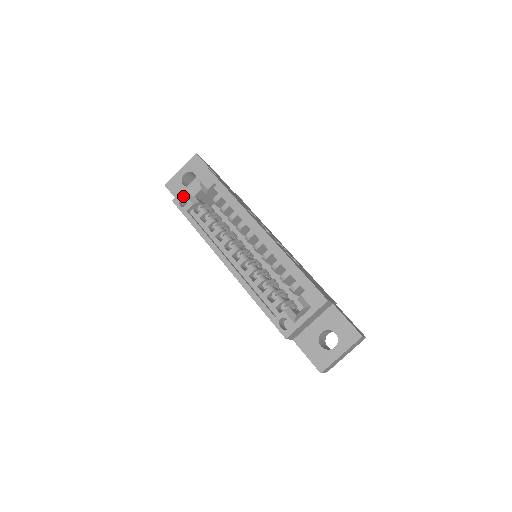
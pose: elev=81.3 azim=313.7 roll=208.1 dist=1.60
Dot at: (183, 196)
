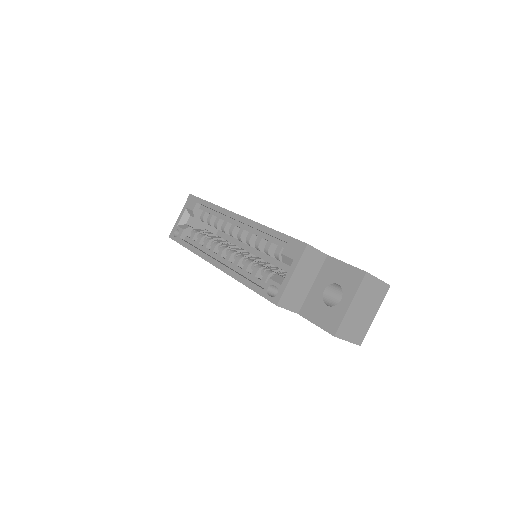
Dot at: (176, 228)
